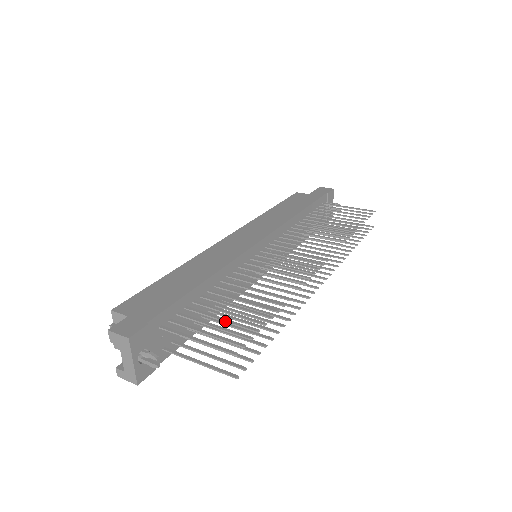
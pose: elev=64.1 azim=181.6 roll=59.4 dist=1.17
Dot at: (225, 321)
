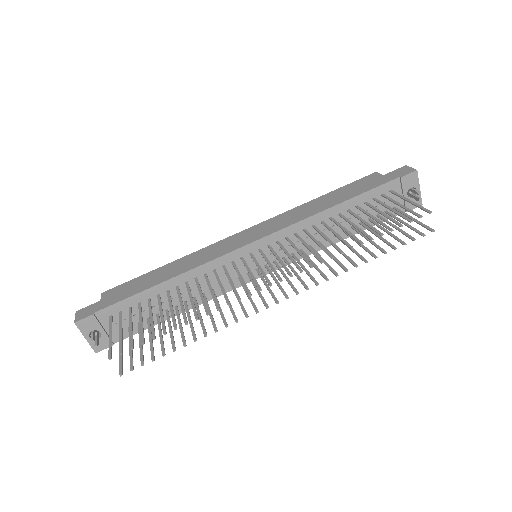
Dot at: (140, 325)
